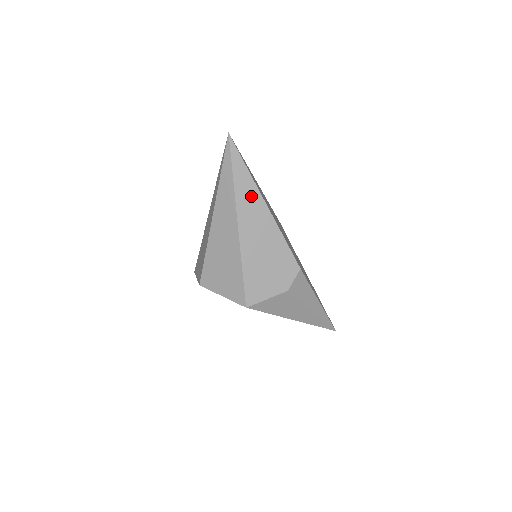
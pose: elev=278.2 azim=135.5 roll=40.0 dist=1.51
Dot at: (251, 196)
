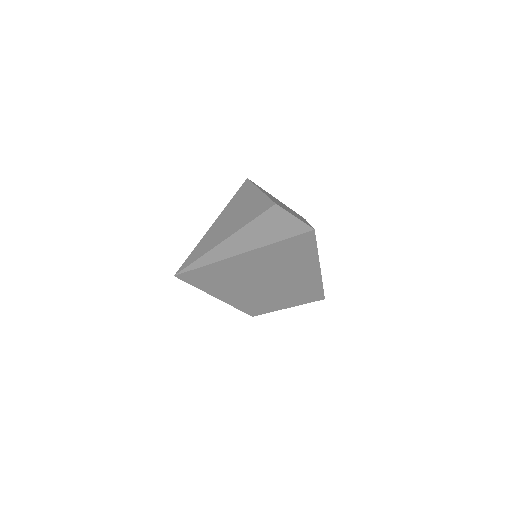
Dot at: occluded
